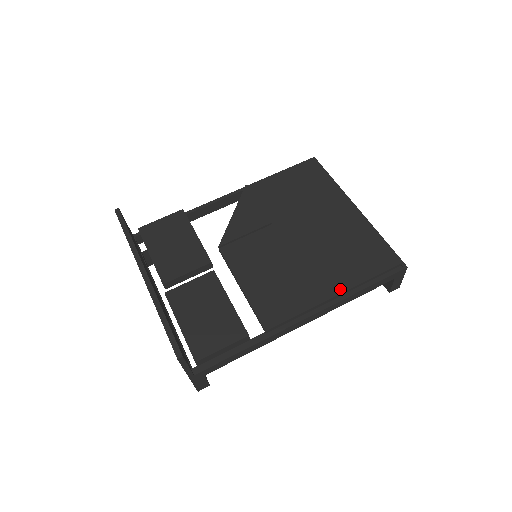
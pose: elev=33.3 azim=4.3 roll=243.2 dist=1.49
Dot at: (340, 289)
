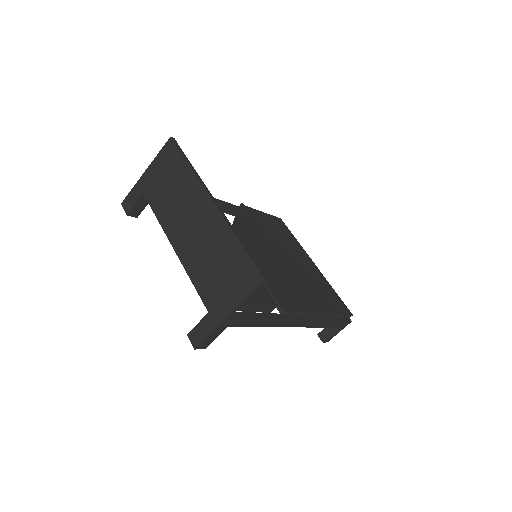
Dot at: (324, 310)
